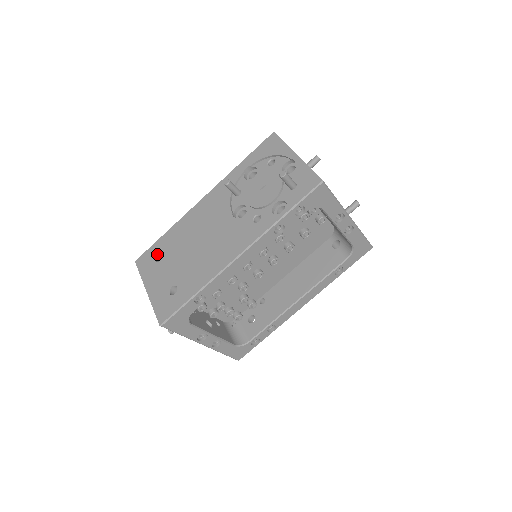
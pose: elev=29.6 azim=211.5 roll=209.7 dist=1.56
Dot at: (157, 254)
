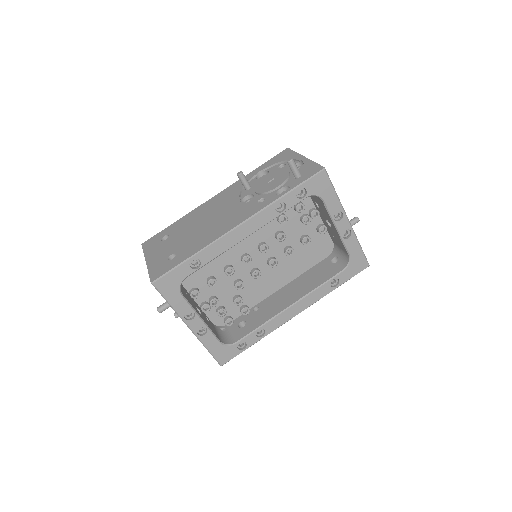
Dot at: (164, 236)
